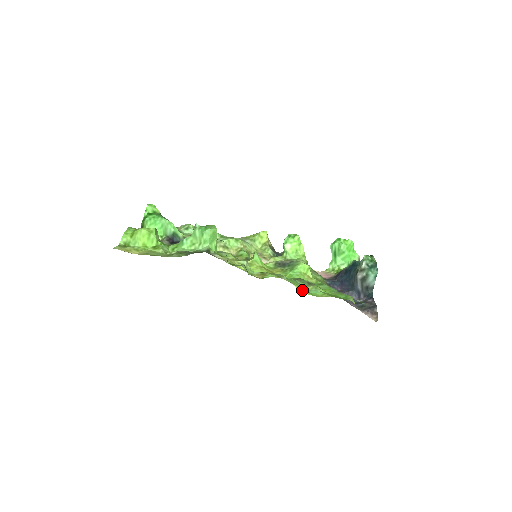
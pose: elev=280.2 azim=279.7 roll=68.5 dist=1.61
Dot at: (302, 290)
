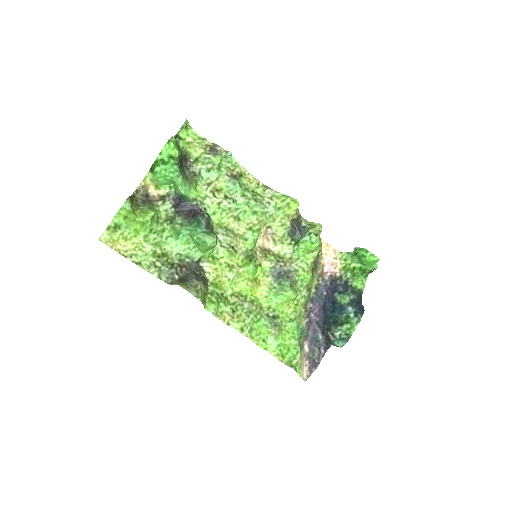
Dot at: (258, 343)
